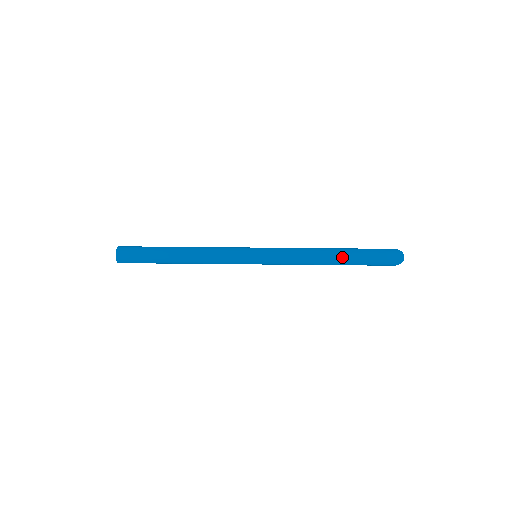
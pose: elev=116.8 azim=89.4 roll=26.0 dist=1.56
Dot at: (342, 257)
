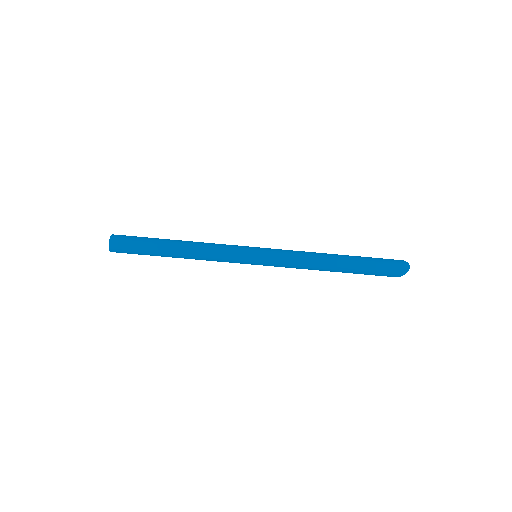
Dot at: (346, 261)
